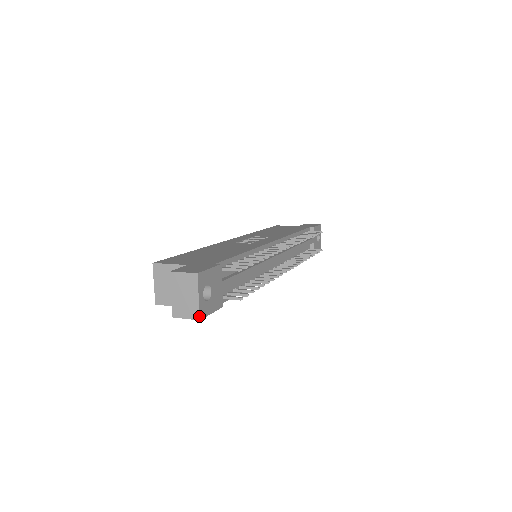
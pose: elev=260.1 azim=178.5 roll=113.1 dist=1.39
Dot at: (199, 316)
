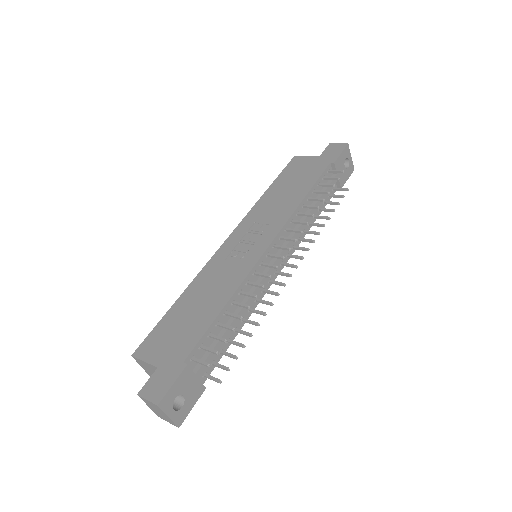
Dot at: (176, 426)
